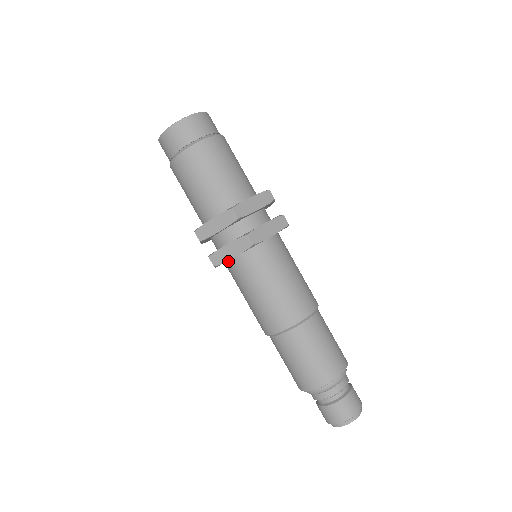
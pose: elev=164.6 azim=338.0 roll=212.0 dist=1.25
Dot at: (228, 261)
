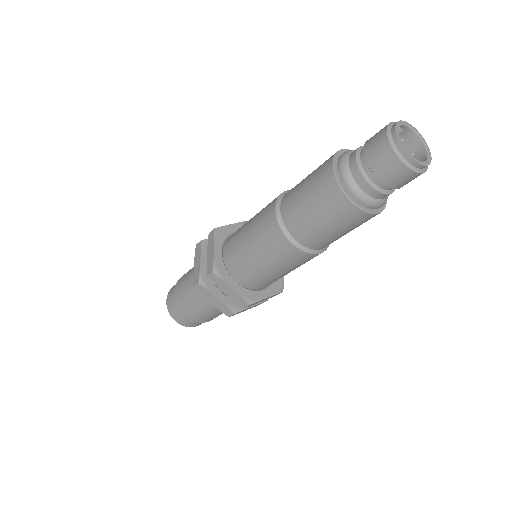
Dot at: (227, 267)
